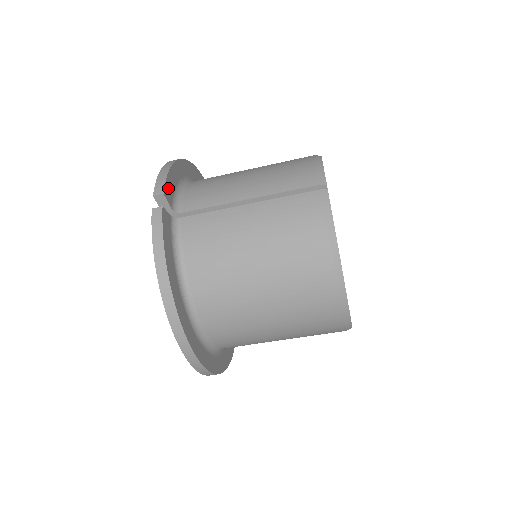
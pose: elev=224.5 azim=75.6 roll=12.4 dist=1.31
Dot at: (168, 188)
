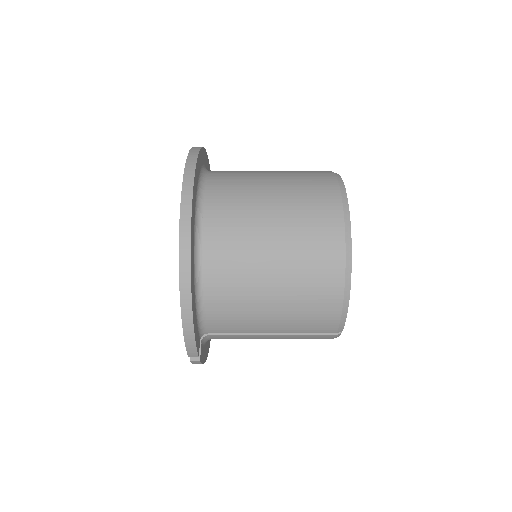
Dot at: (197, 343)
